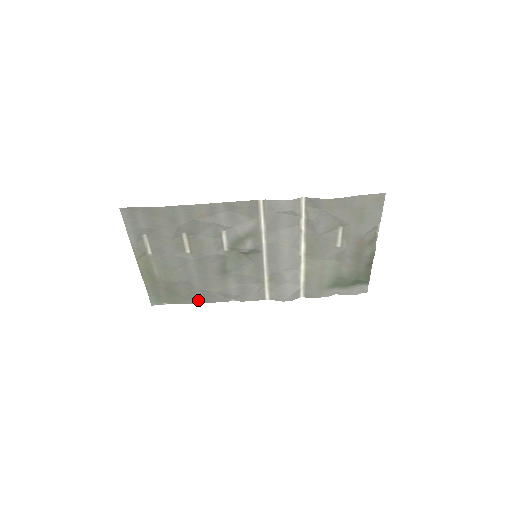
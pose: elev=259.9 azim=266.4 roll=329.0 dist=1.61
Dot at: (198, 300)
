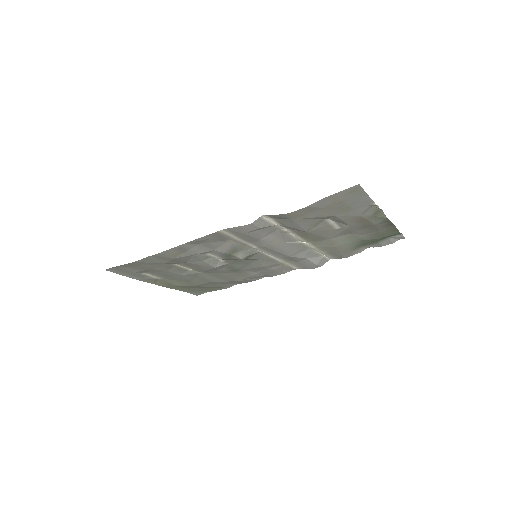
Dot at: (232, 284)
